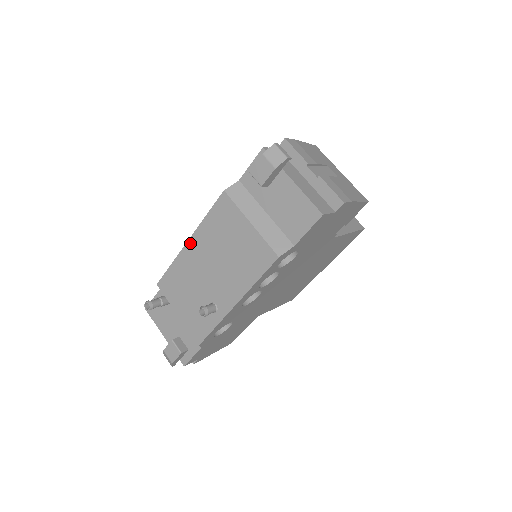
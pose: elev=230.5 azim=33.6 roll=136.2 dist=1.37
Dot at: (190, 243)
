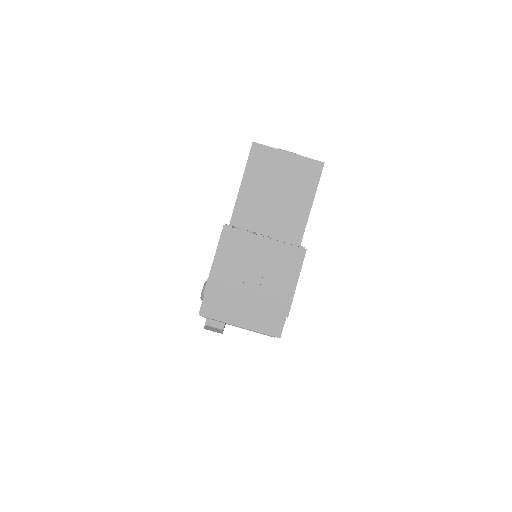
Dot at: occluded
